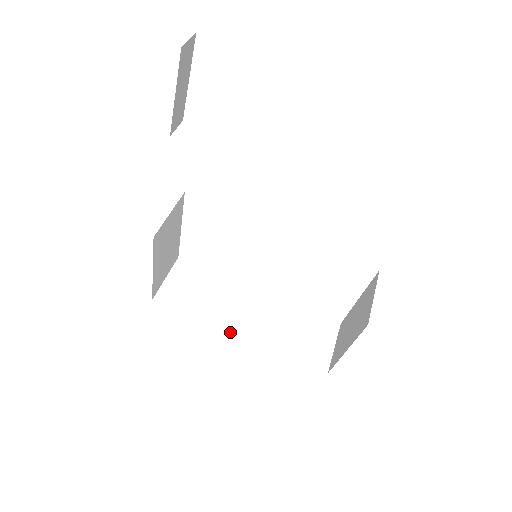
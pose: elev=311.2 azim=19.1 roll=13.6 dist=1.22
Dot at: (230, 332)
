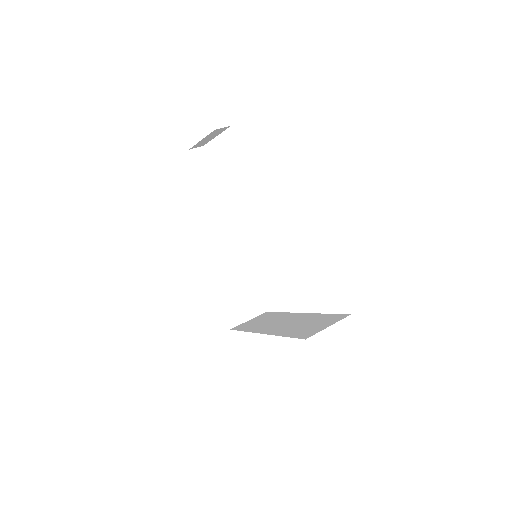
Dot at: occluded
